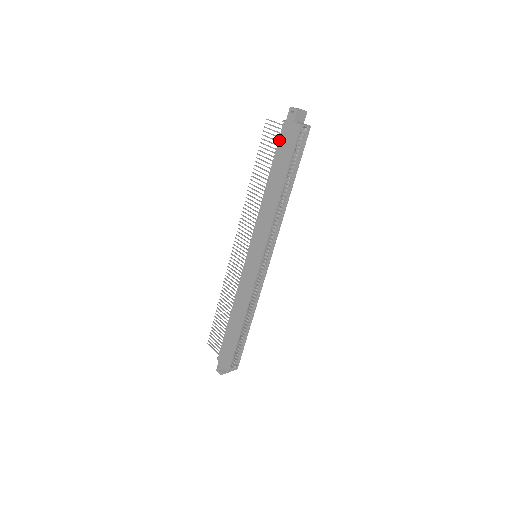
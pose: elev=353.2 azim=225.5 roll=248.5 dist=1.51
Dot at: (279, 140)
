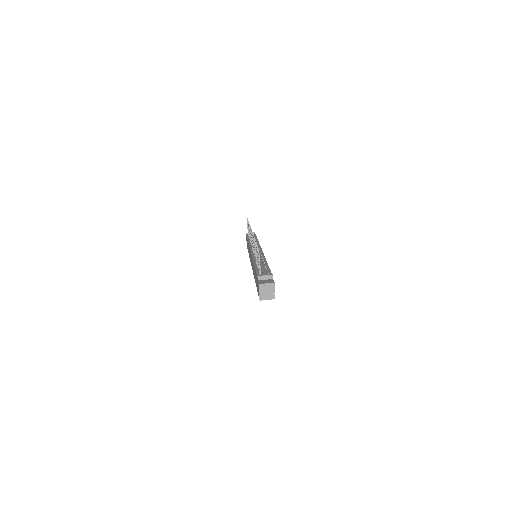
Dot at: (256, 274)
